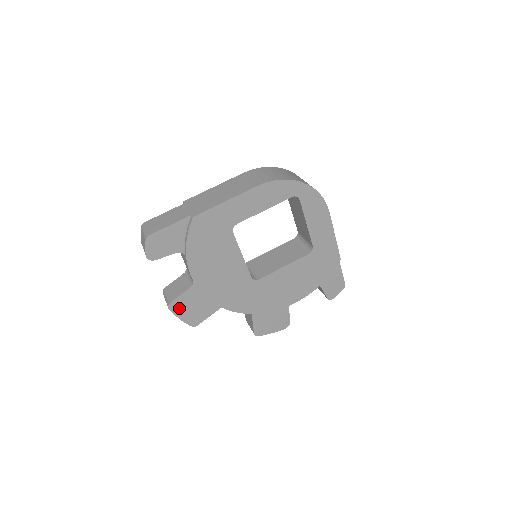
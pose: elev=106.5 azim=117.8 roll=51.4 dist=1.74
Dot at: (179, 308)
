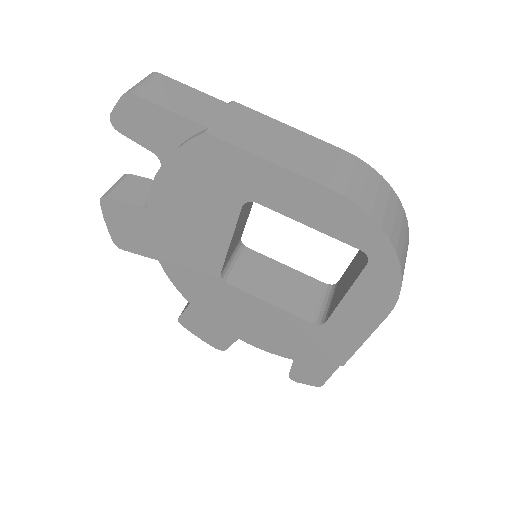
Dot at: (113, 212)
